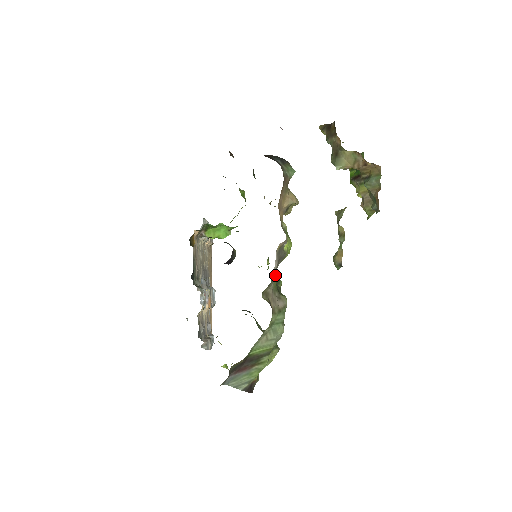
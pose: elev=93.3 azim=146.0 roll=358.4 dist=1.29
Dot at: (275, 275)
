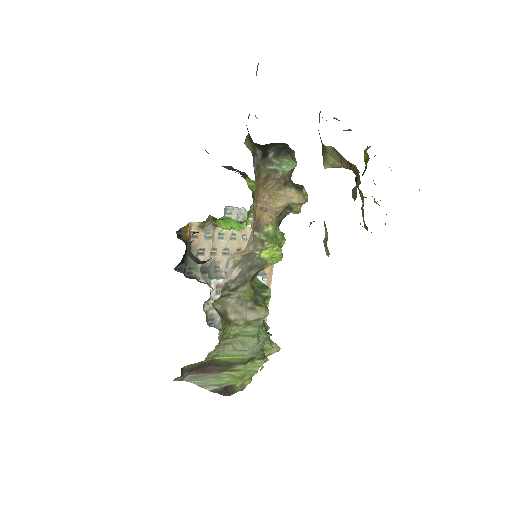
Dot at: (243, 284)
